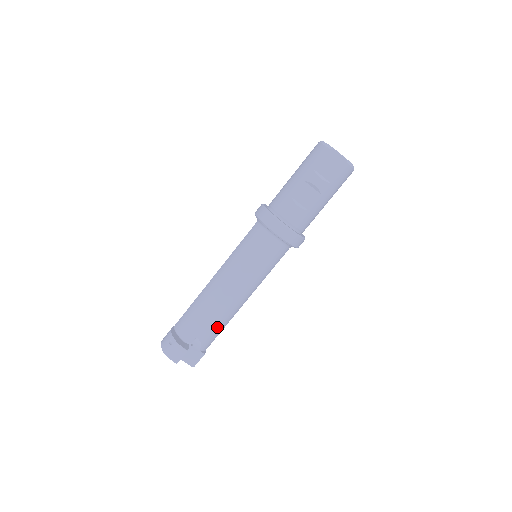
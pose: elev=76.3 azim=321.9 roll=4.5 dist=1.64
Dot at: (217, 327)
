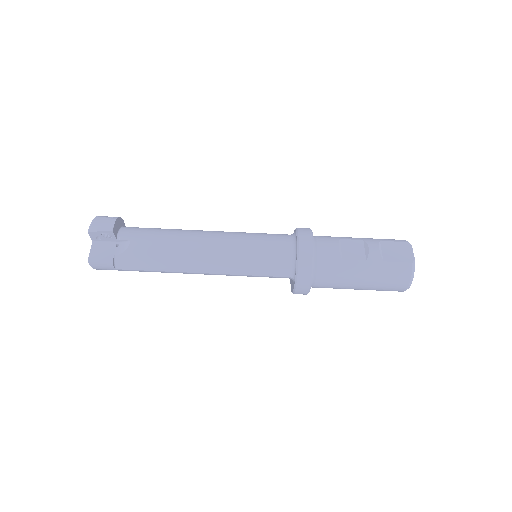
Dot at: (155, 256)
